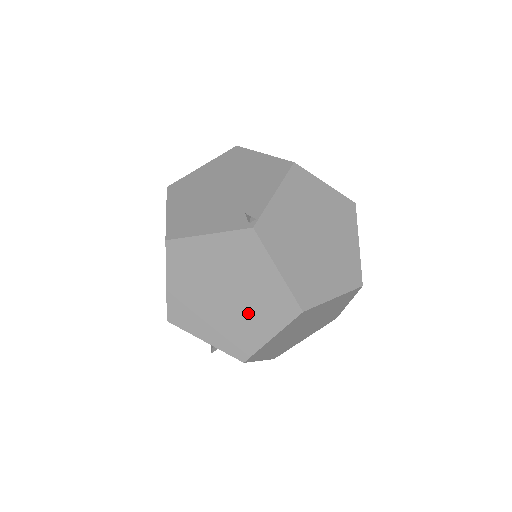
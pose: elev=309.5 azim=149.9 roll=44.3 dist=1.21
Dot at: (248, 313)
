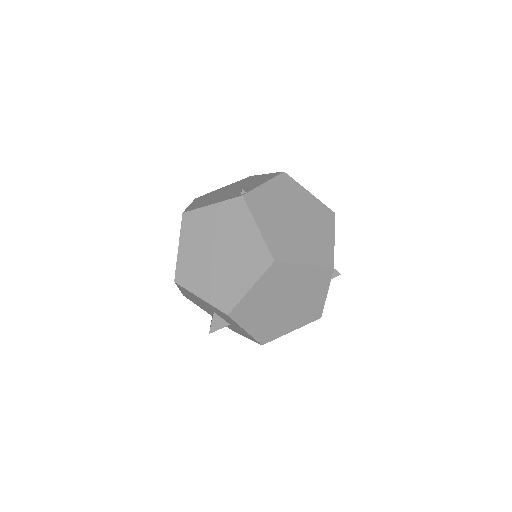
Dot at: (234, 267)
